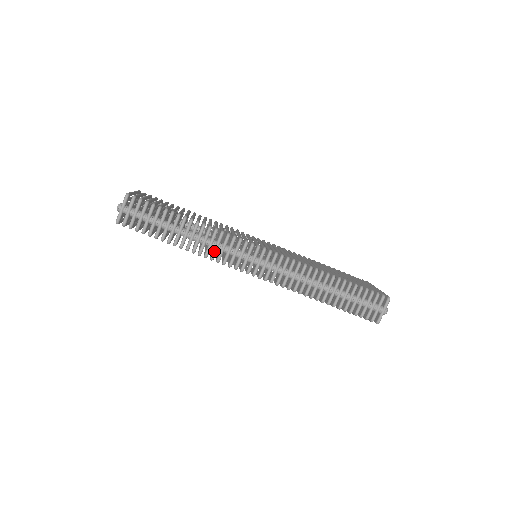
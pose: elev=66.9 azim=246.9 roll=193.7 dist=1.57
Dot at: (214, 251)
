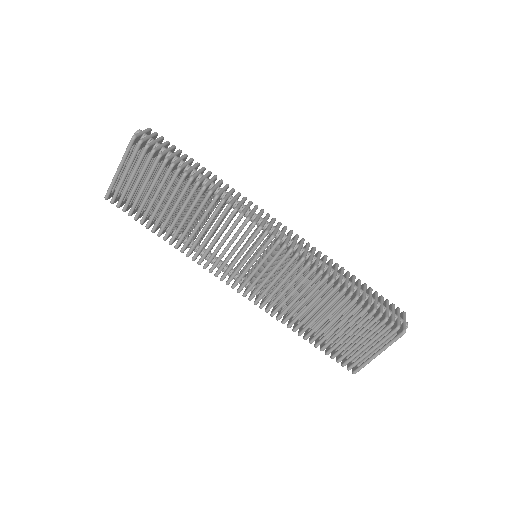
Dot at: (232, 200)
